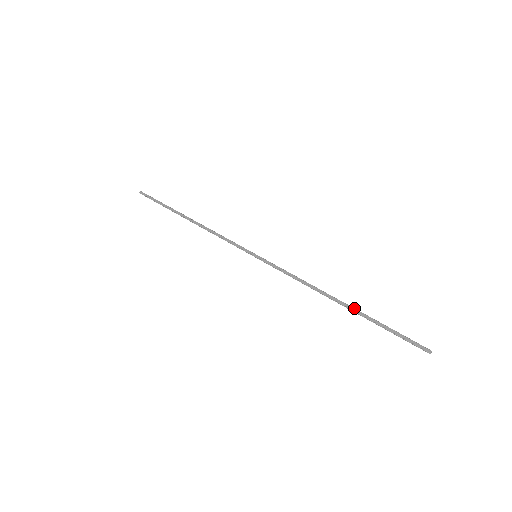
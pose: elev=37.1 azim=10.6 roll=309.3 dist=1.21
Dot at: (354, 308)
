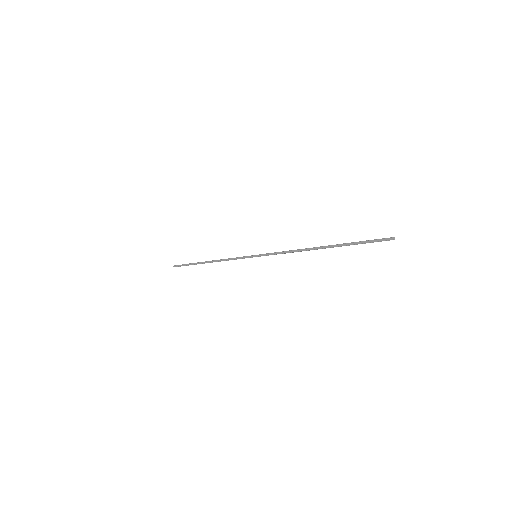
Dot at: (330, 245)
